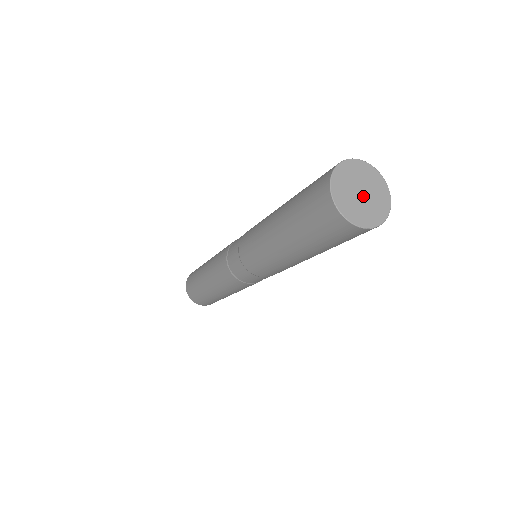
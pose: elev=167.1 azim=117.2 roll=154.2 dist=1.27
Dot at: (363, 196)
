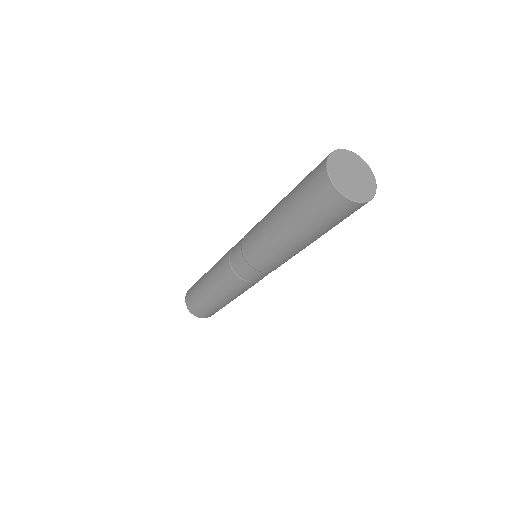
Dot at: (355, 177)
